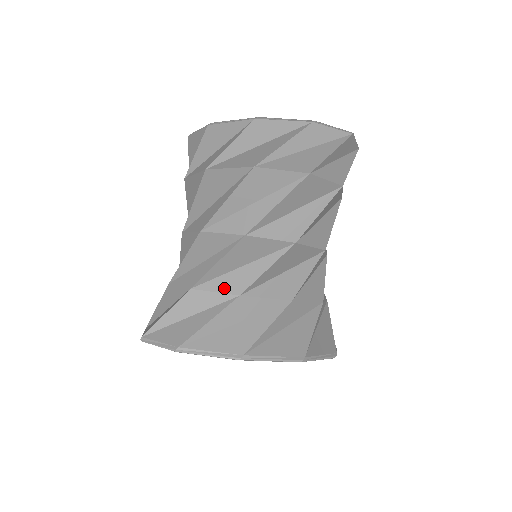
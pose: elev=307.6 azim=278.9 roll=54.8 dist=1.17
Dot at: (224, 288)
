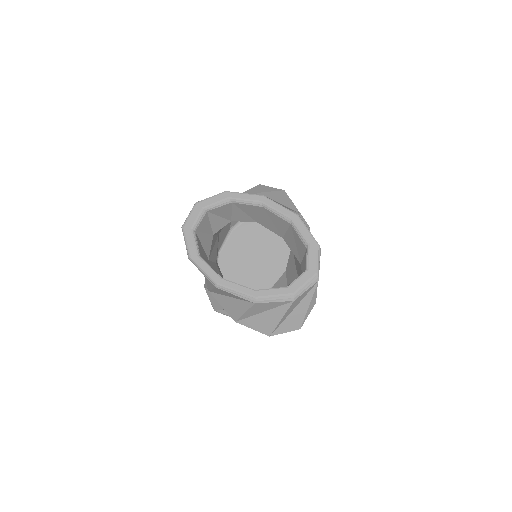
Dot at: occluded
